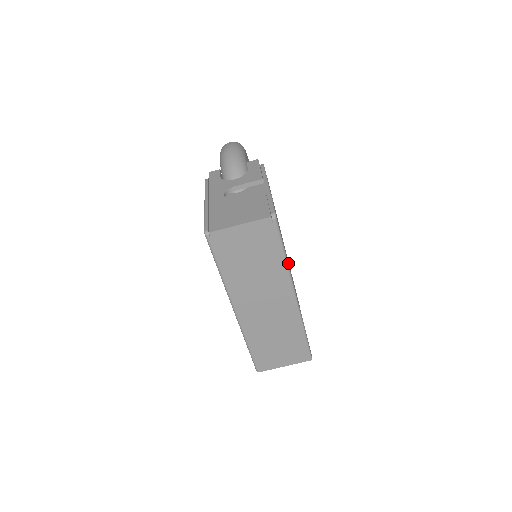
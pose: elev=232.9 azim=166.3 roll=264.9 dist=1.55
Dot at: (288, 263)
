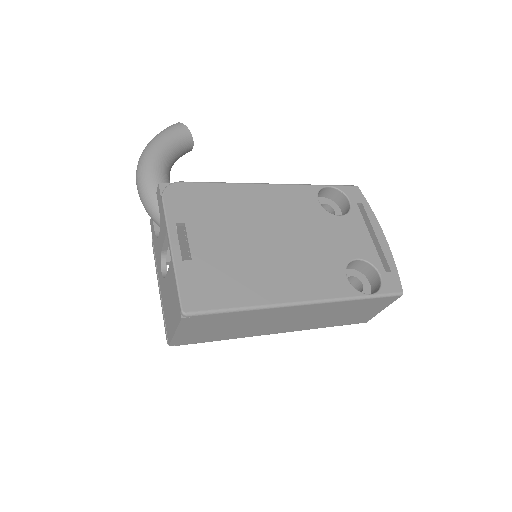
Dot at: (264, 288)
